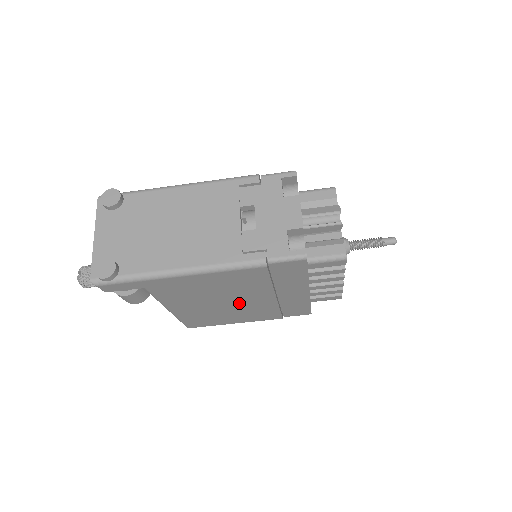
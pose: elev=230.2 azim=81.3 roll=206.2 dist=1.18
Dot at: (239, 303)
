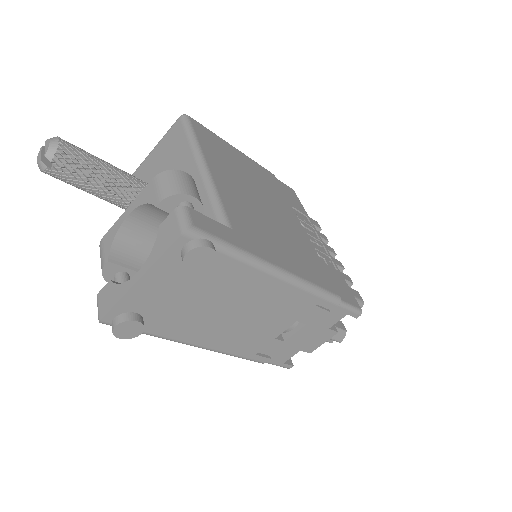
Dot at: occluded
